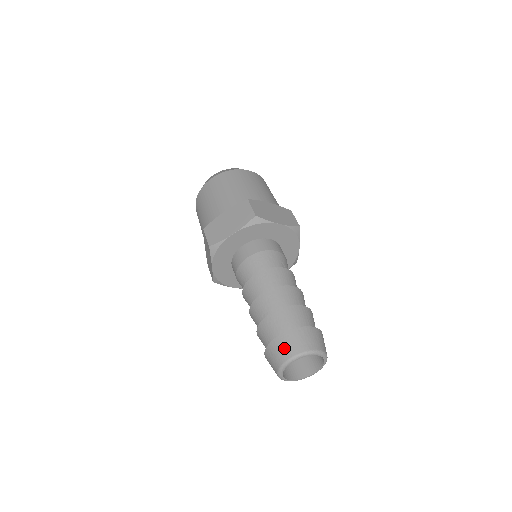
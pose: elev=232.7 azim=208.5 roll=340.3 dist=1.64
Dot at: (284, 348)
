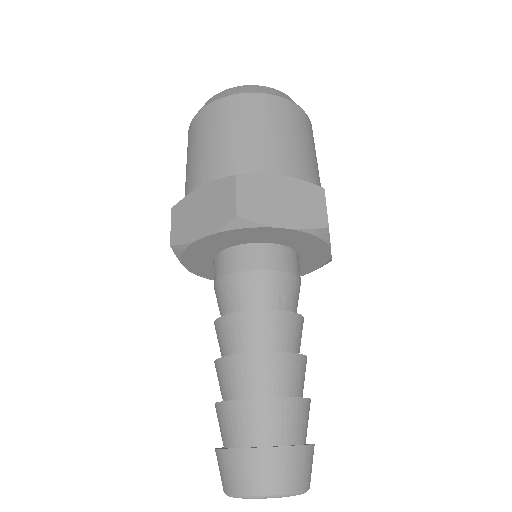
Dot at: (231, 473)
